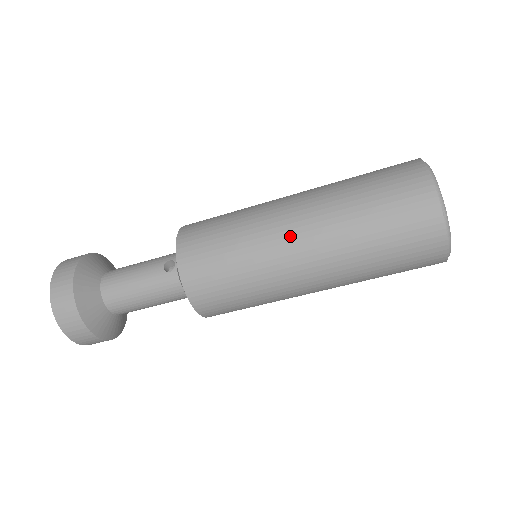
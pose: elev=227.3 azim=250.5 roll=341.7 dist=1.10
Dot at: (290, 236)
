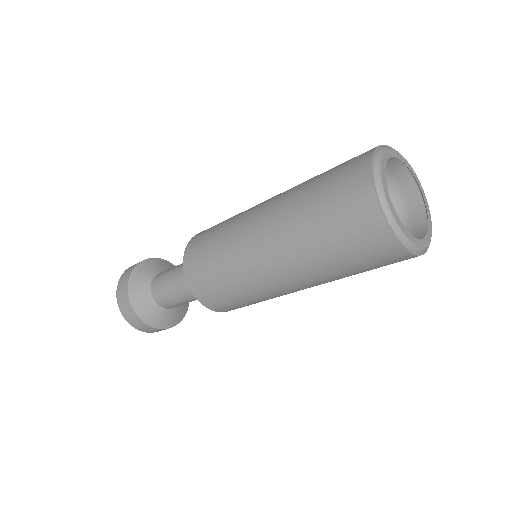
Dot at: (280, 284)
